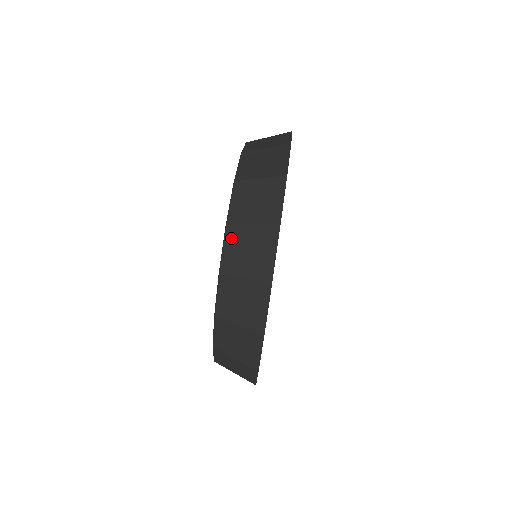
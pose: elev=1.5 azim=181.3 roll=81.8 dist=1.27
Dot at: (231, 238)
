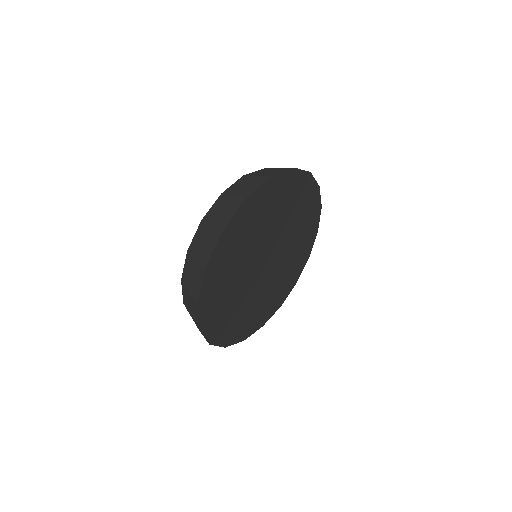
Dot at: (262, 170)
